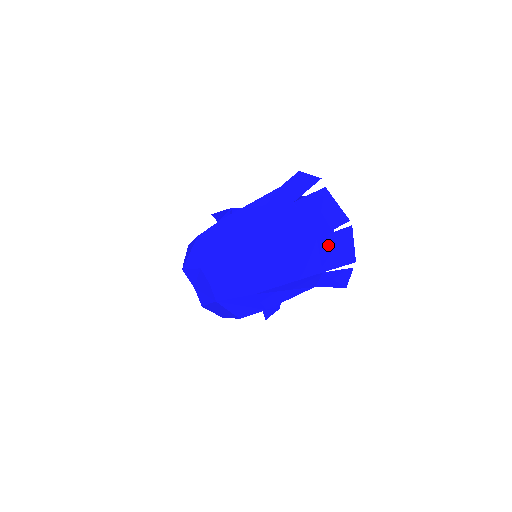
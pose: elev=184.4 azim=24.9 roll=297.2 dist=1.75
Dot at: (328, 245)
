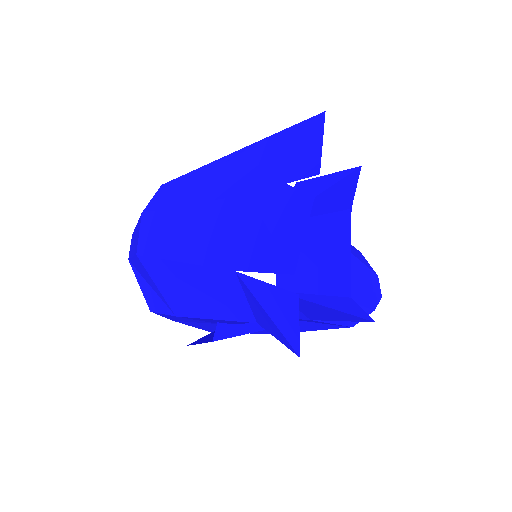
Dot at: (260, 215)
